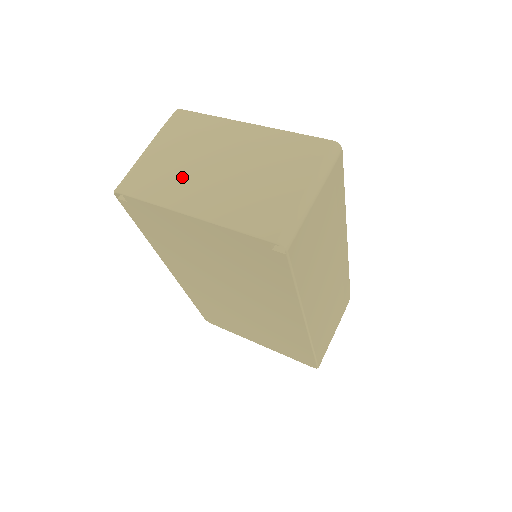
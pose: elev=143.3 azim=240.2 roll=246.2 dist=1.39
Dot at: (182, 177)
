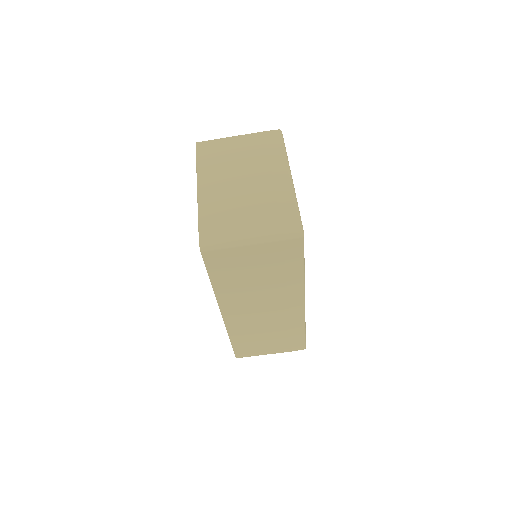
Dot at: (224, 167)
